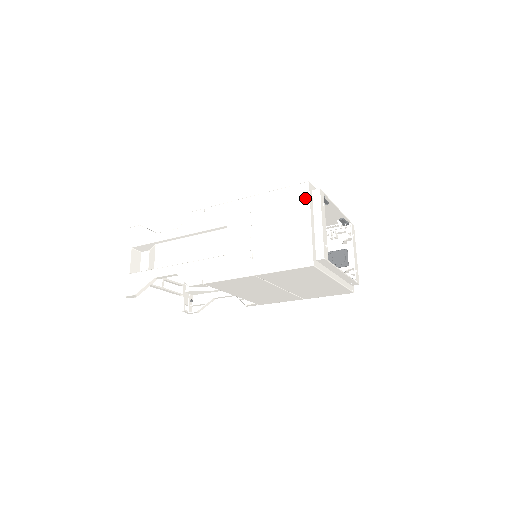
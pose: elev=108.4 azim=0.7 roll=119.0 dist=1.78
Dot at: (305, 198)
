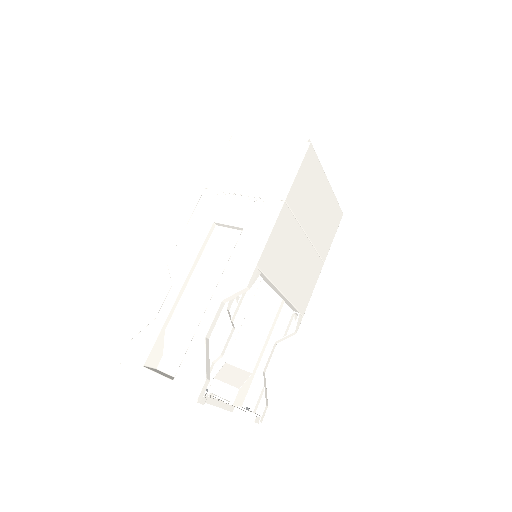
Dot at: (244, 140)
